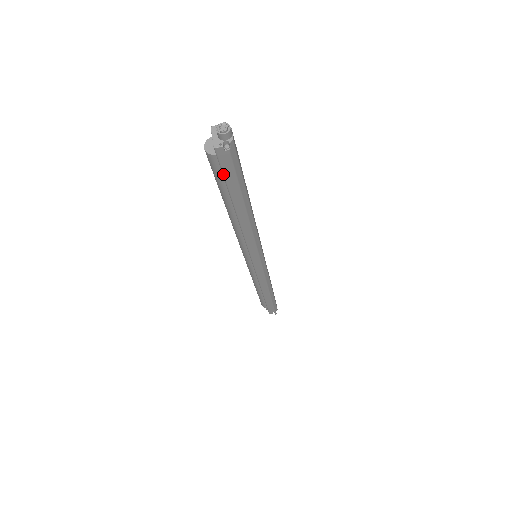
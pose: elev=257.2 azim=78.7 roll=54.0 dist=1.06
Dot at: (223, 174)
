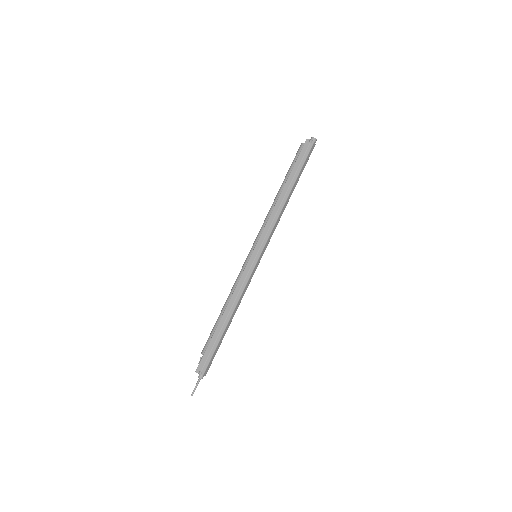
Dot at: (299, 155)
